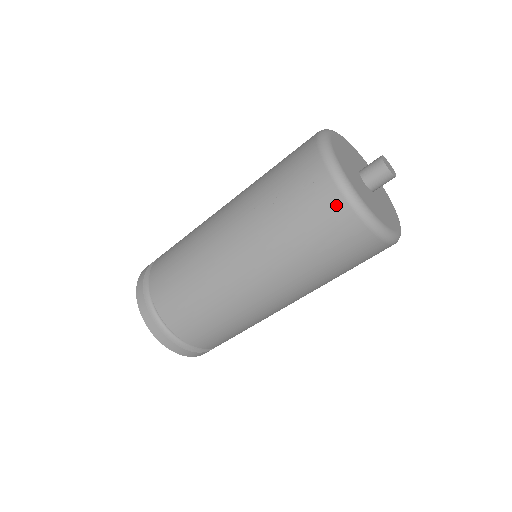
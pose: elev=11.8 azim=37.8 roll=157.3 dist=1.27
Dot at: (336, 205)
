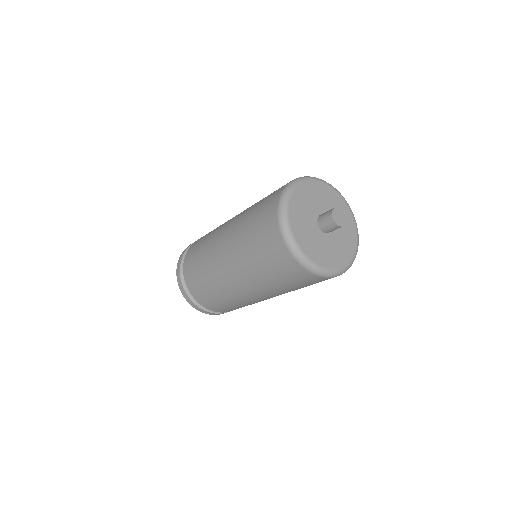
Dot at: (293, 265)
